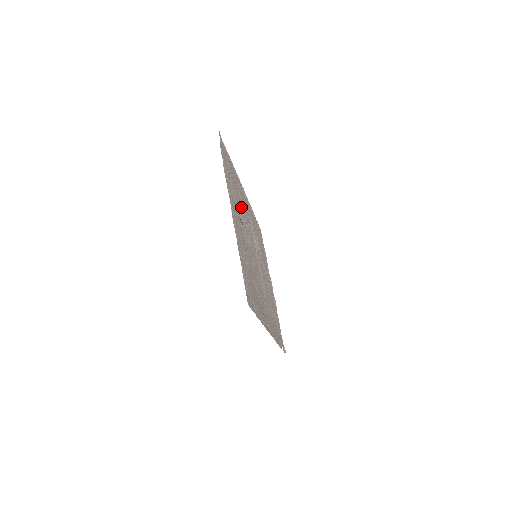
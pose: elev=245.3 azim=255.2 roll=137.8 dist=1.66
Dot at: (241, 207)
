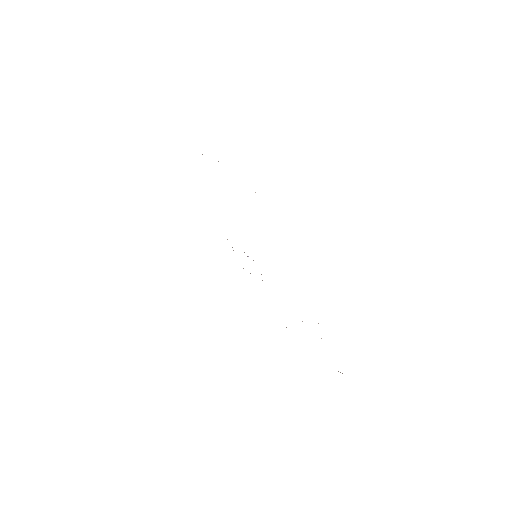
Dot at: occluded
